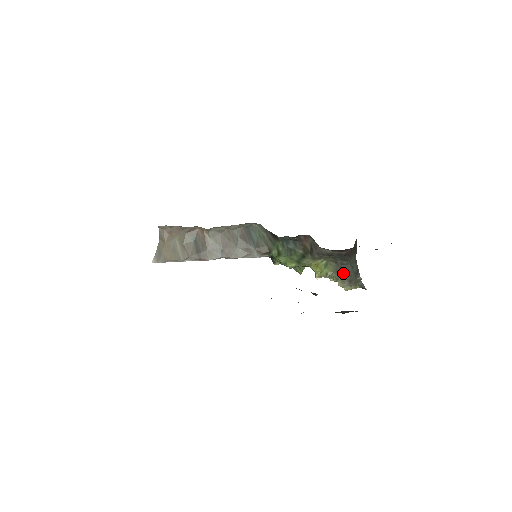
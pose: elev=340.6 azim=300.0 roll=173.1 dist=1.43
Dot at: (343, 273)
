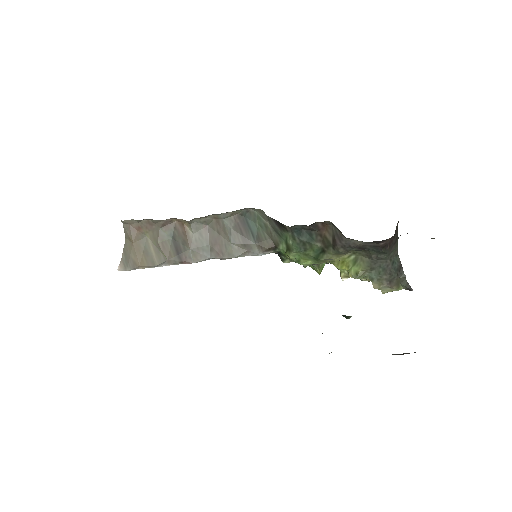
Dot at: (380, 271)
